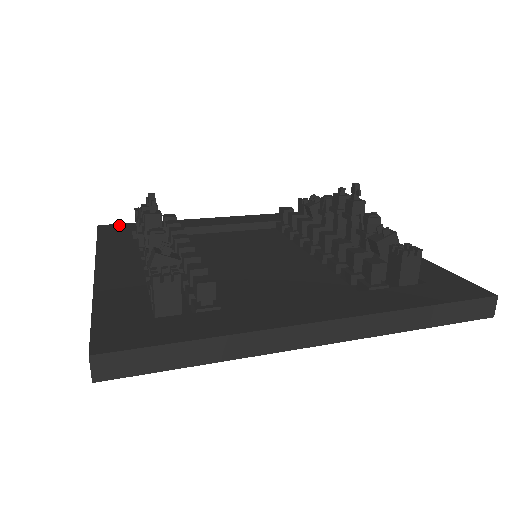
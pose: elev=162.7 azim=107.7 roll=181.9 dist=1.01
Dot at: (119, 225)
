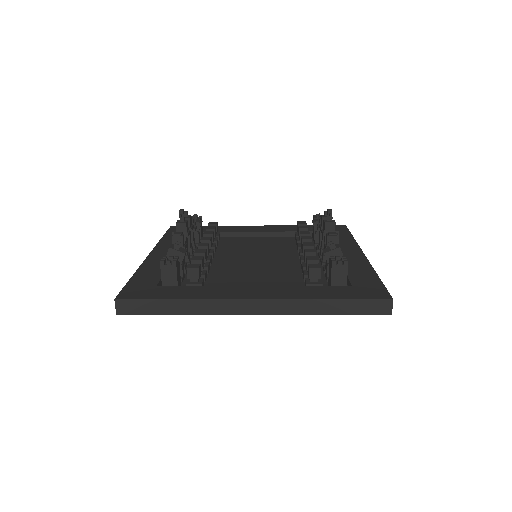
Dot at: occluded
